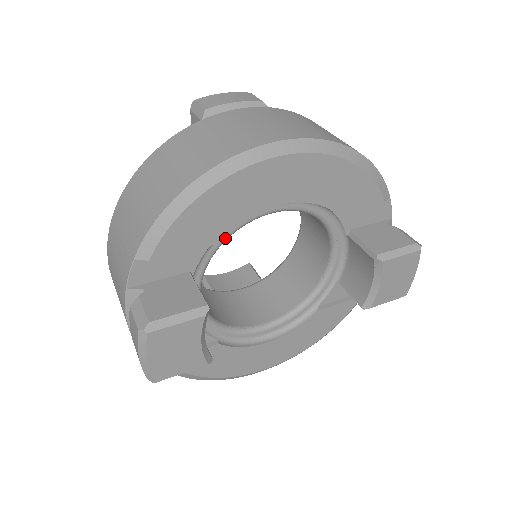
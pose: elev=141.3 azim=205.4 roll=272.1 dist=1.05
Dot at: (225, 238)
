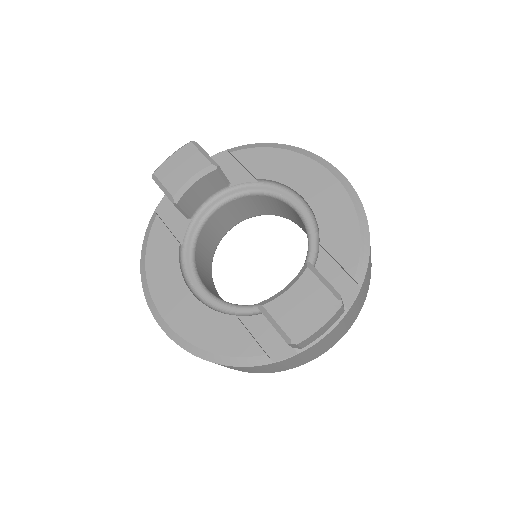
Dot at: (262, 190)
